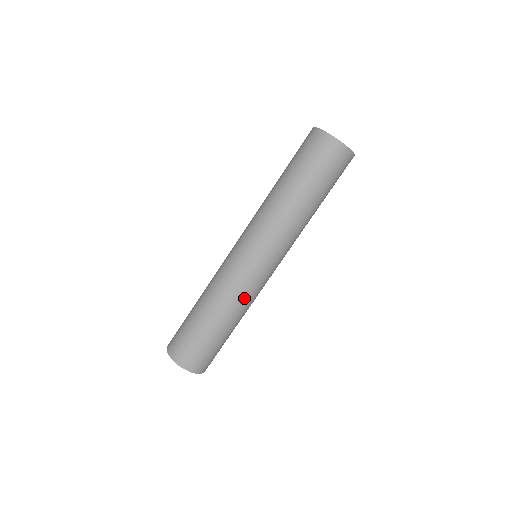
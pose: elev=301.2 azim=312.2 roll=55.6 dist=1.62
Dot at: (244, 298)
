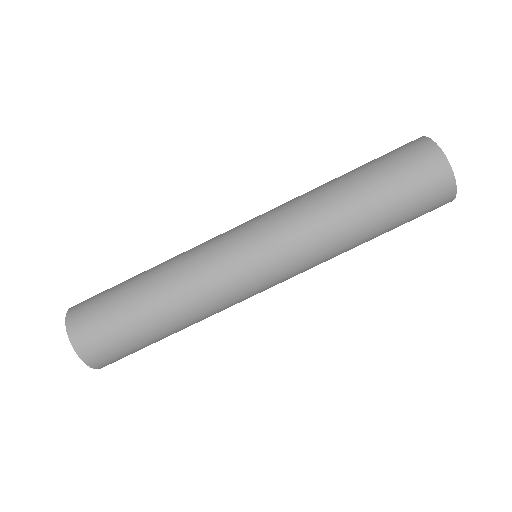
Dot at: (219, 310)
